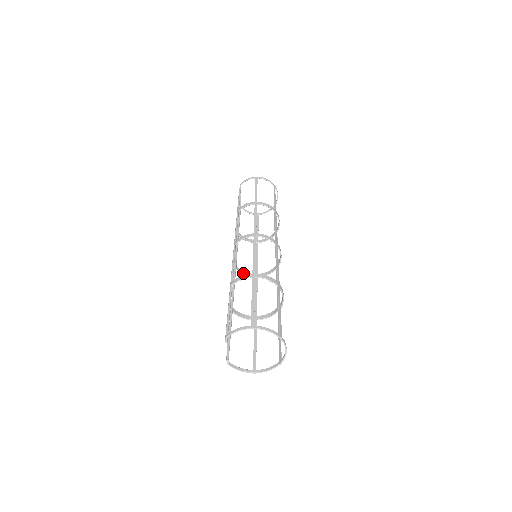
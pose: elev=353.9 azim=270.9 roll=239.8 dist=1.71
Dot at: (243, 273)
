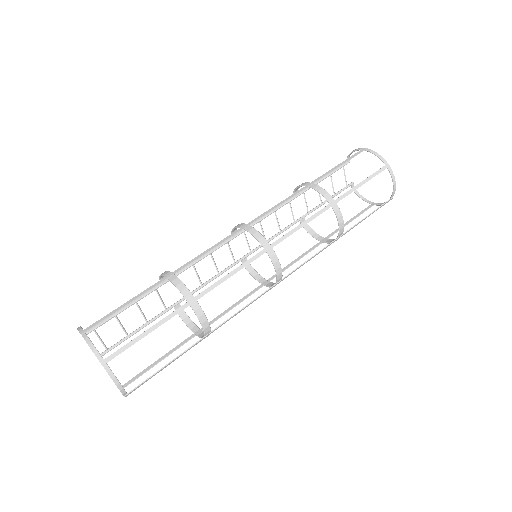
Dot at: (251, 272)
